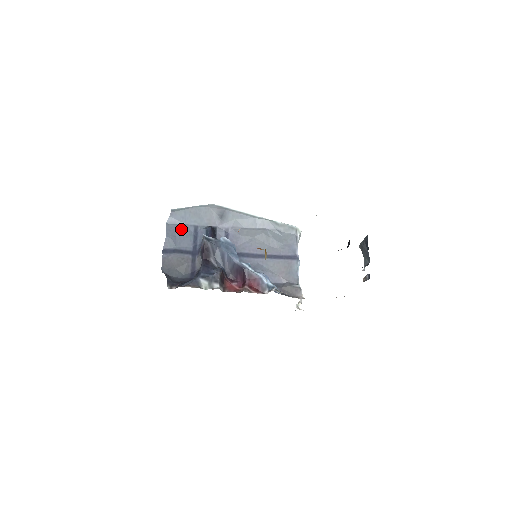
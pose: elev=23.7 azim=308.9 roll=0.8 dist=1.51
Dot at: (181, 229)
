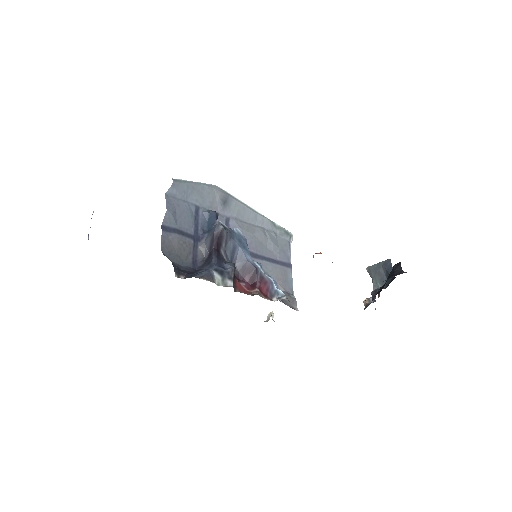
Dot at: (182, 205)
